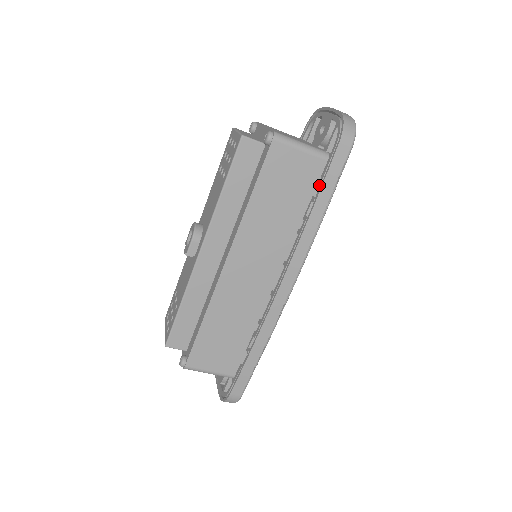
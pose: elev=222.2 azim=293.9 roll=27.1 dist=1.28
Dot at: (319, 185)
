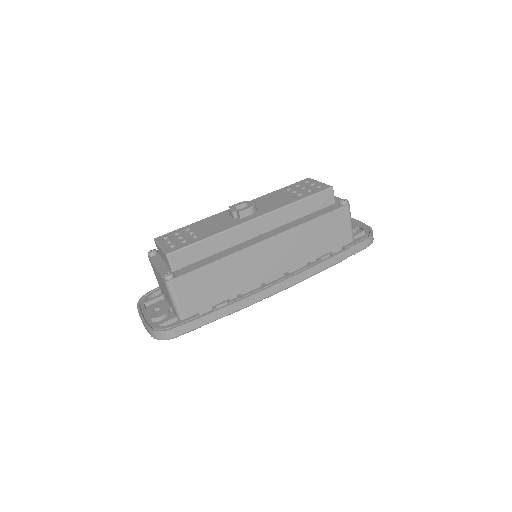
Dot at: (338, 250)
